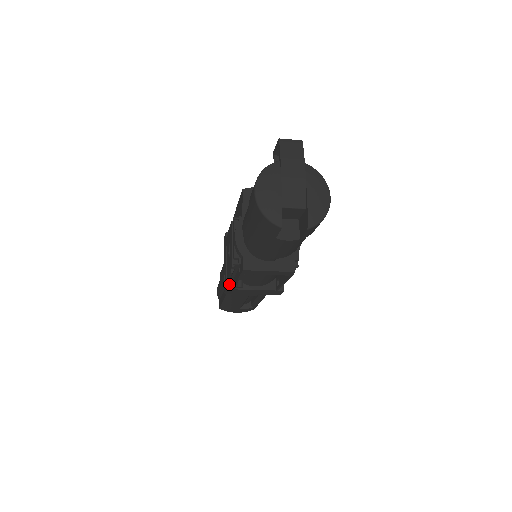
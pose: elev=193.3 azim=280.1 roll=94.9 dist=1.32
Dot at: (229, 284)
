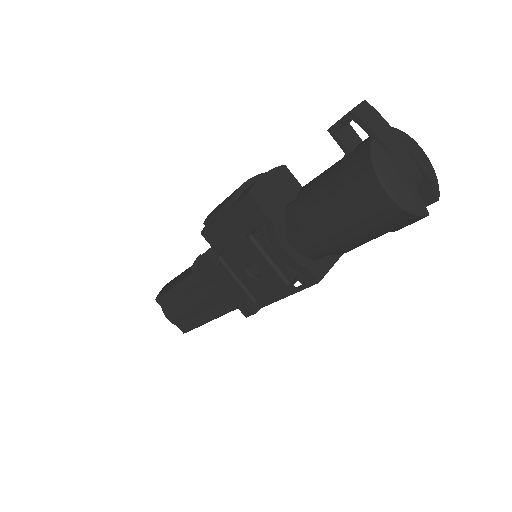
Dot at: (254, 305)
